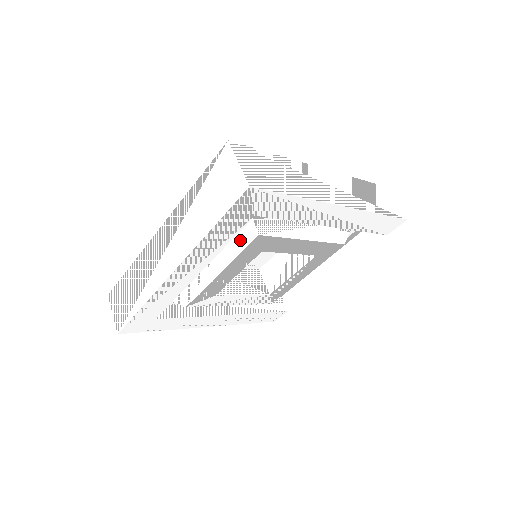
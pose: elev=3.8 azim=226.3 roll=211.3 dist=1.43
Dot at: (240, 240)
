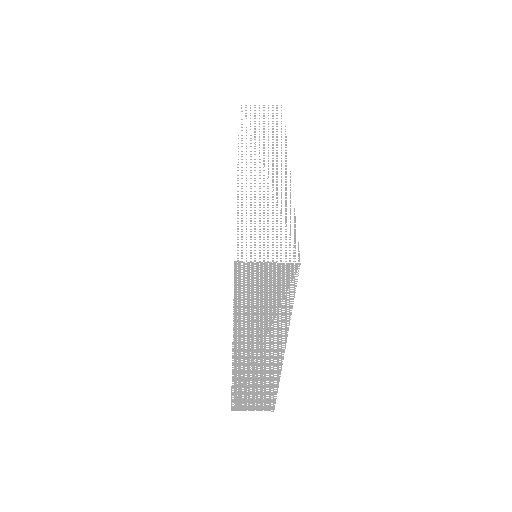
Dot at: occluded
